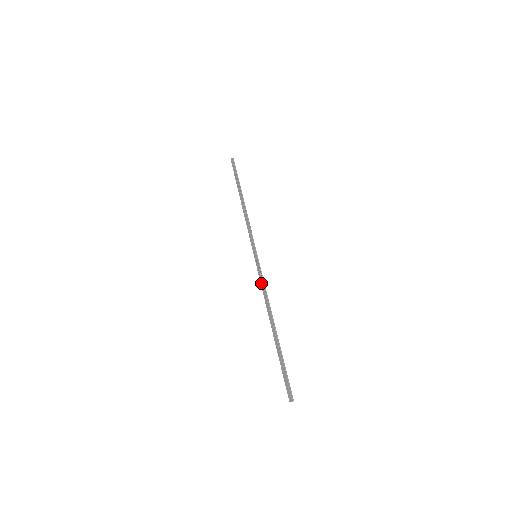
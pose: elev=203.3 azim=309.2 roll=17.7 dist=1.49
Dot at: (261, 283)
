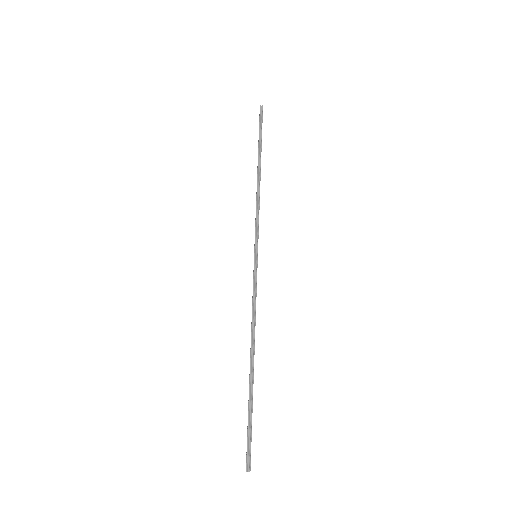
Dot at: (252, 297)
